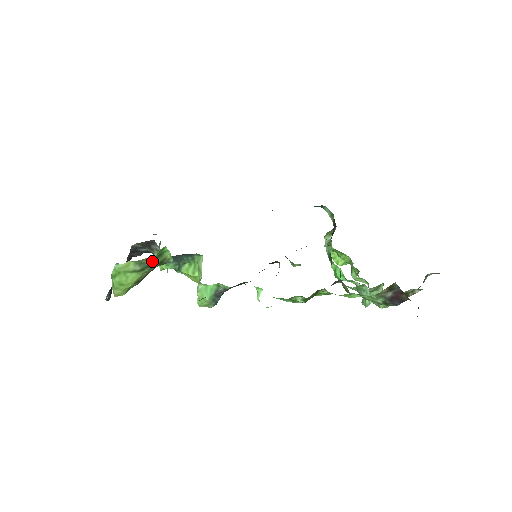
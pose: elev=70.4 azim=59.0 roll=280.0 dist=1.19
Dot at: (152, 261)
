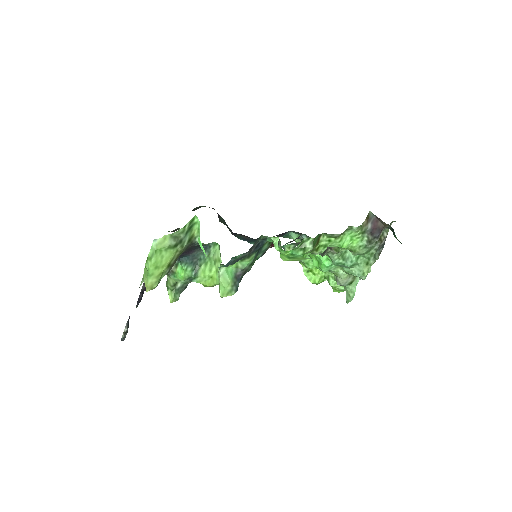
Dot at: (184, 235)
